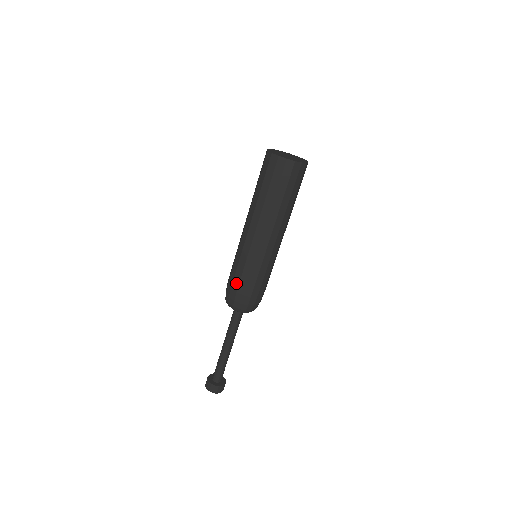
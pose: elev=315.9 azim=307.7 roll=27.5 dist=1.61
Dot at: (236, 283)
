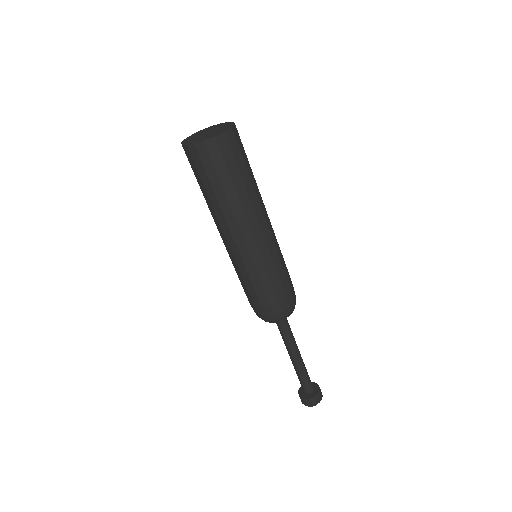
Dot at: (248, 296)
